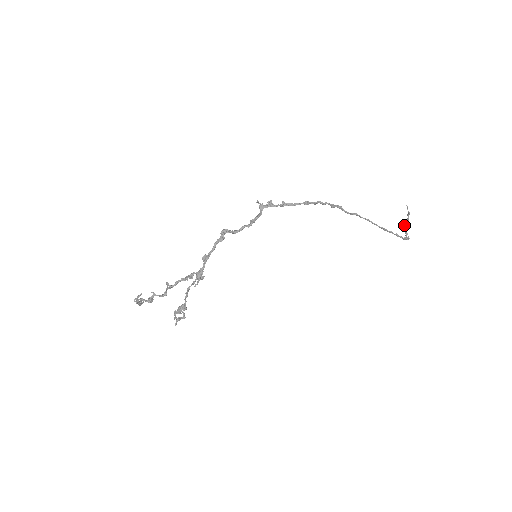
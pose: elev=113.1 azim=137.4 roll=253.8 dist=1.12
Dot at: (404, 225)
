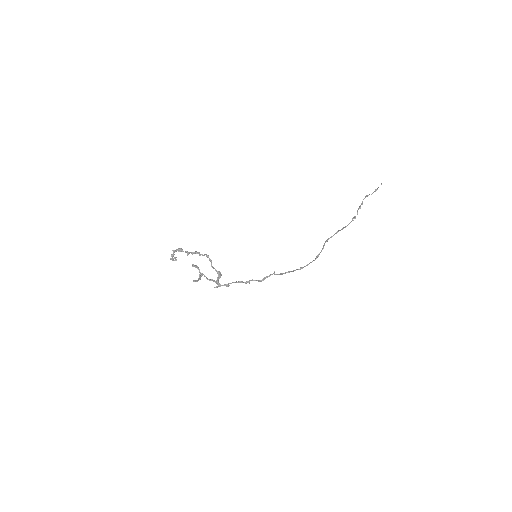
Dot at: (366, 196)
